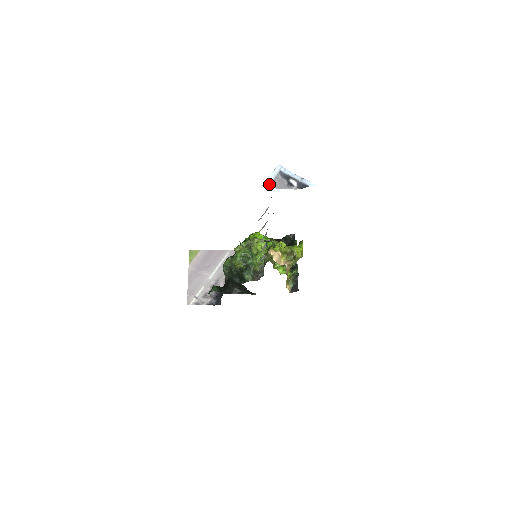
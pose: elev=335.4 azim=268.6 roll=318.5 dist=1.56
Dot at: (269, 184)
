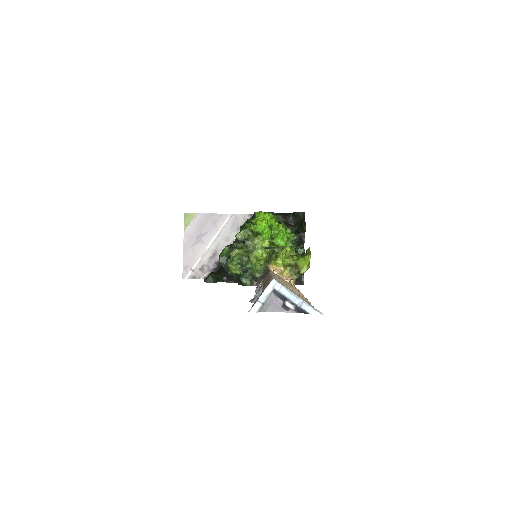
Dot at: (258, 309)
